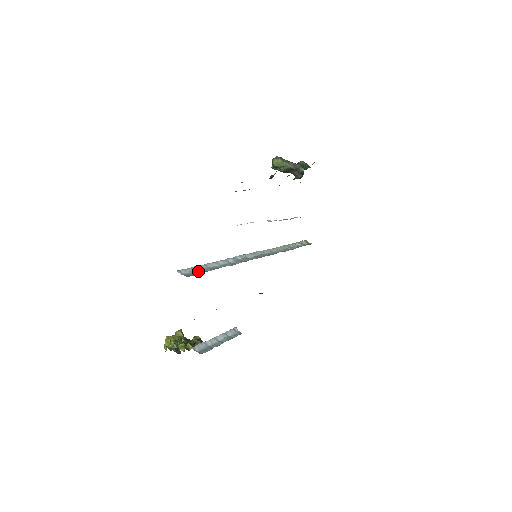
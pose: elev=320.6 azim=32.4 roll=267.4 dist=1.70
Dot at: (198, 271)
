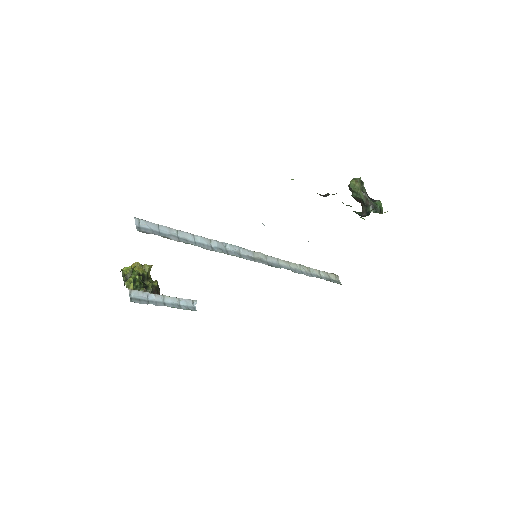
Dot at: (159, 232)
